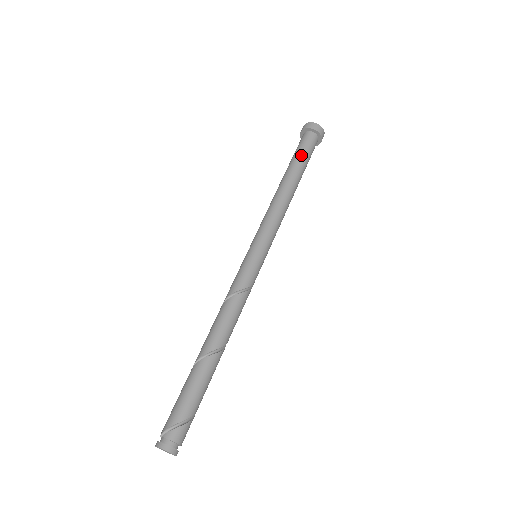
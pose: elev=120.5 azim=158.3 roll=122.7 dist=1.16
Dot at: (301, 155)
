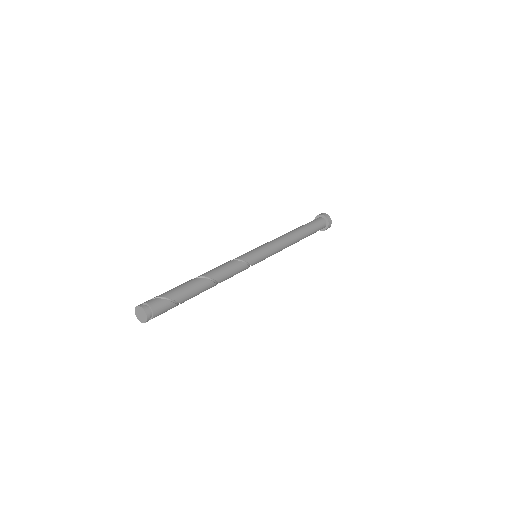
Dot at: occluded
